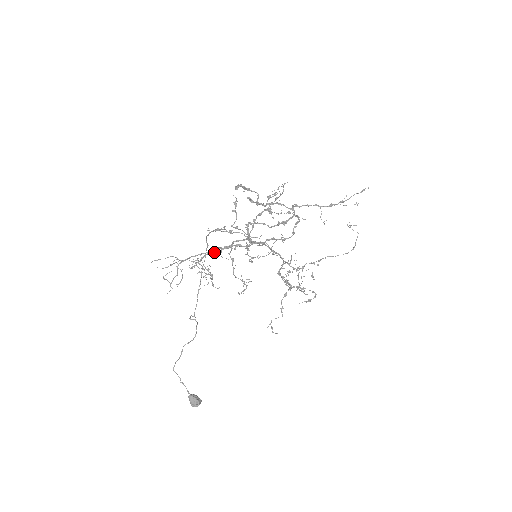
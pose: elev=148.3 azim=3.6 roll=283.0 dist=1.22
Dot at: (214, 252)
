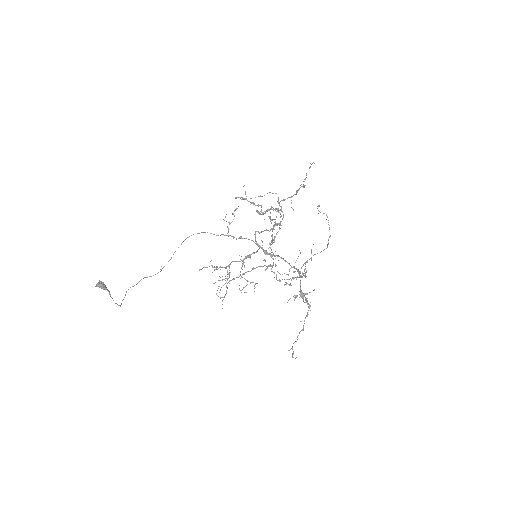
Dot at: (237, 261)
